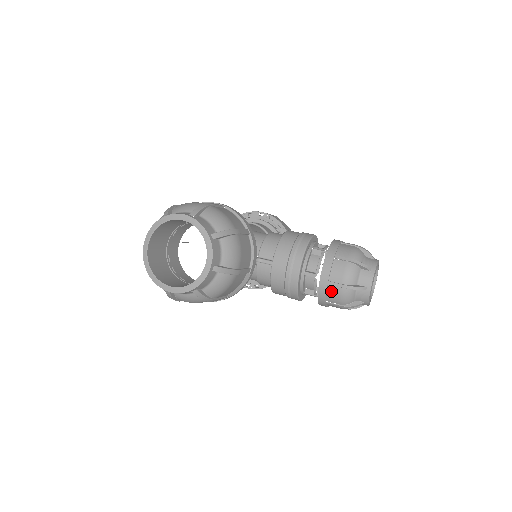
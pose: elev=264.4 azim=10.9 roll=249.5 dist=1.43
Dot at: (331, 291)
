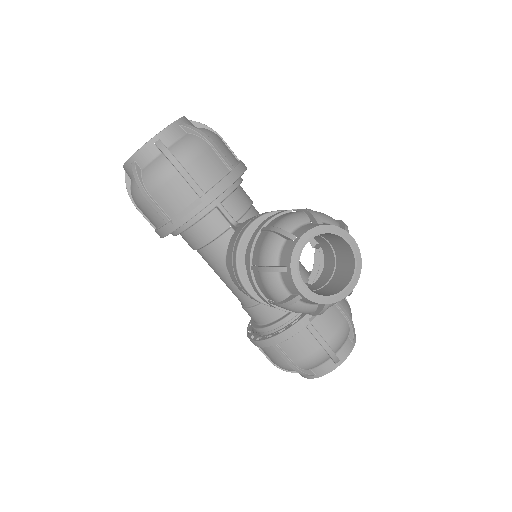
Dot at: (259, 240)
